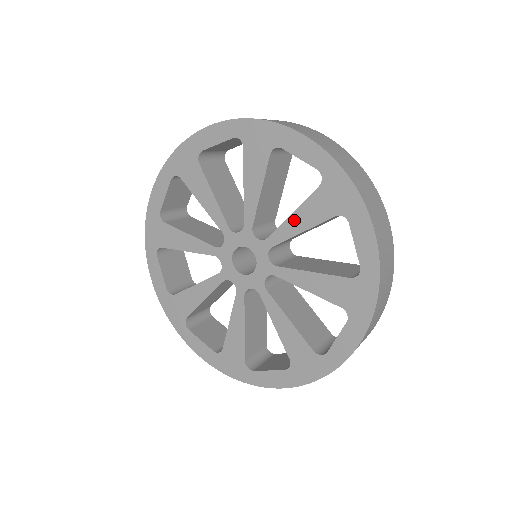
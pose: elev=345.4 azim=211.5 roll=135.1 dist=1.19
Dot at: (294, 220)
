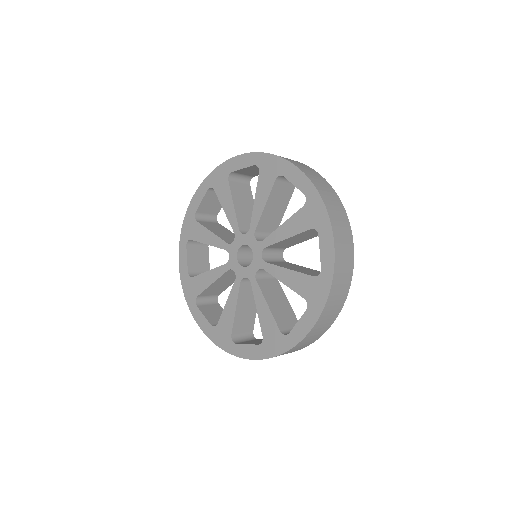
Dot at: (286, 273)
